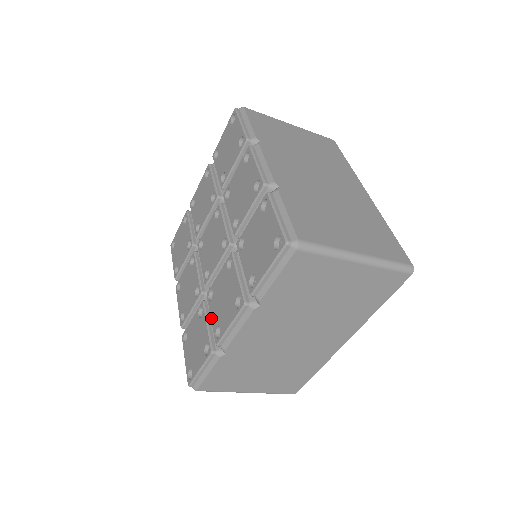
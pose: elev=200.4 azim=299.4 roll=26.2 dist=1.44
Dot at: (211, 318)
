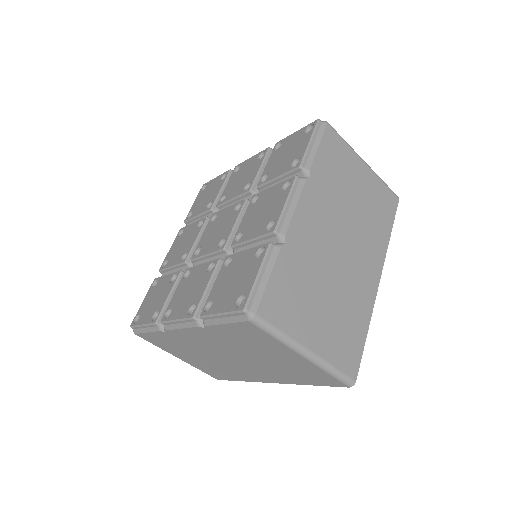
Dot at: (251, 238)
